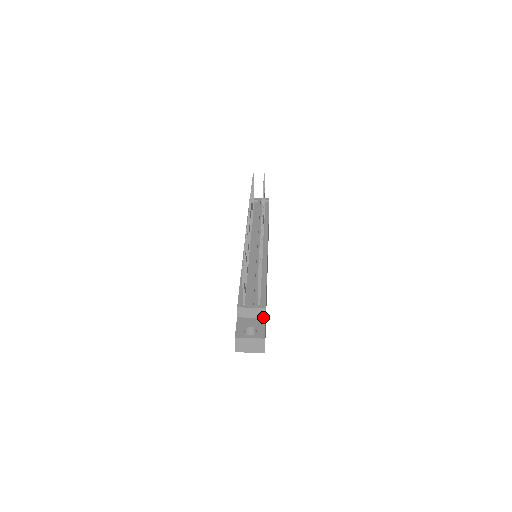
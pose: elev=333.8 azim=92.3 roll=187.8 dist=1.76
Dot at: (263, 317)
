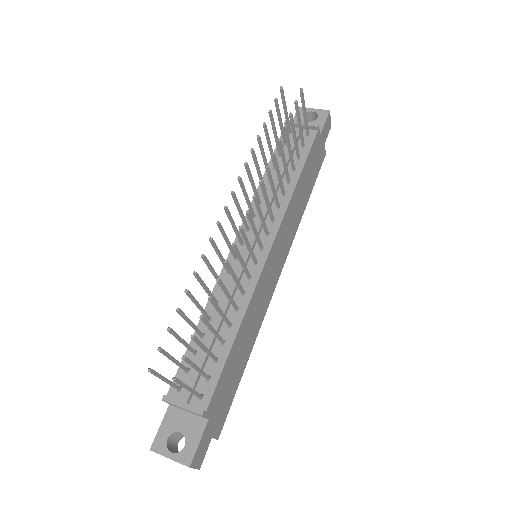
Dot at: (205, 417)
